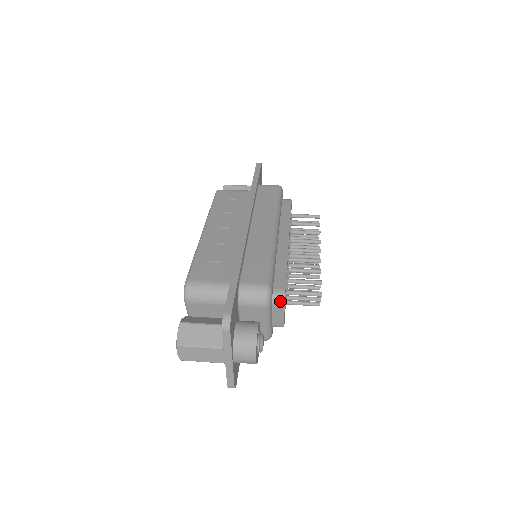
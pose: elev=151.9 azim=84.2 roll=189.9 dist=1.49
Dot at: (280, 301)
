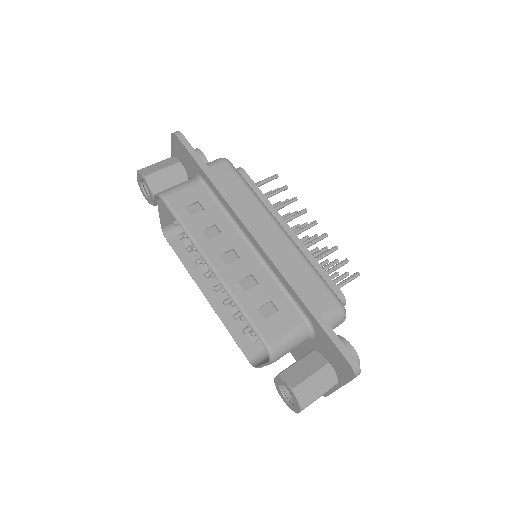
Dot at: occluded
